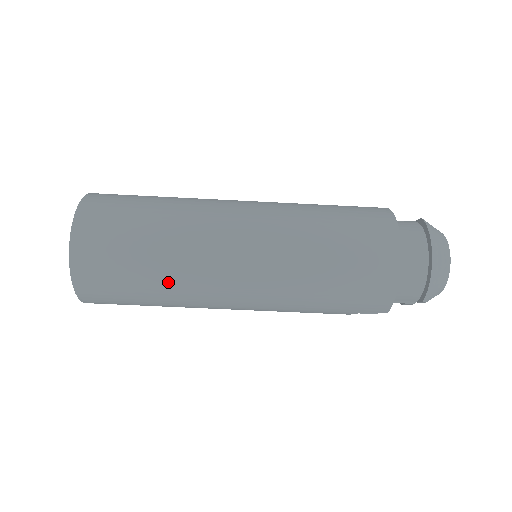
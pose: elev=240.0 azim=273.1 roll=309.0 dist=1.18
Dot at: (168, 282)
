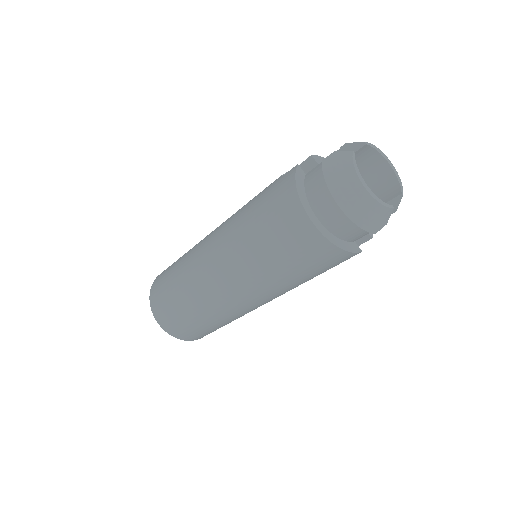
Dot at: (216, 320)
